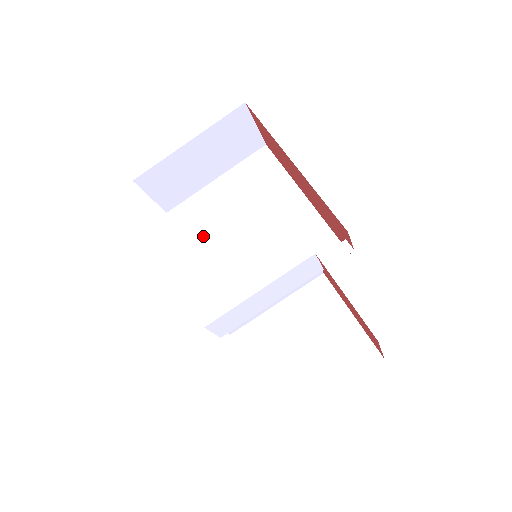
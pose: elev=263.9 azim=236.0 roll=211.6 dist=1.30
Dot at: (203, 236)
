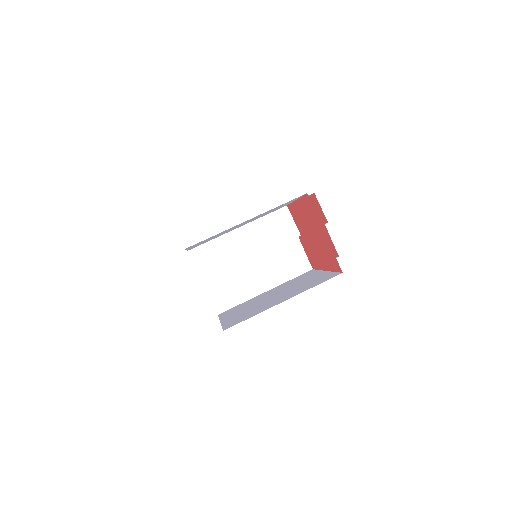
Dot at: occluded
